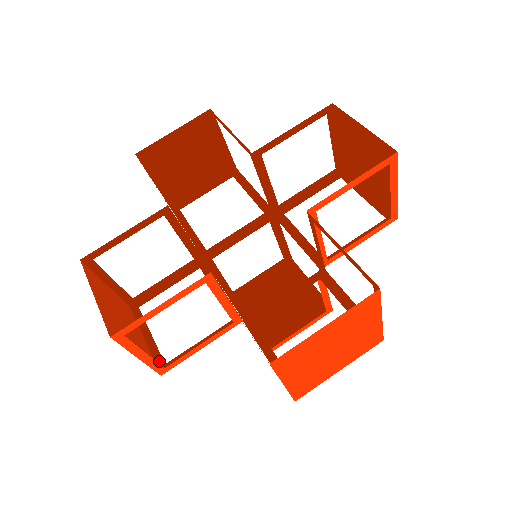
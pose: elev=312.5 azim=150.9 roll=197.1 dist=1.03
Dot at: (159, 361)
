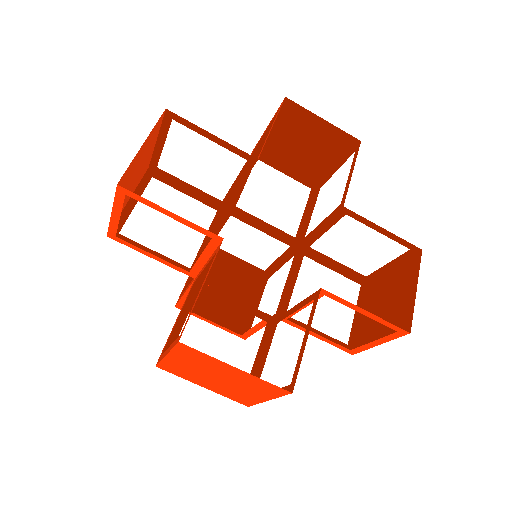
Dot at: (118, 226)
